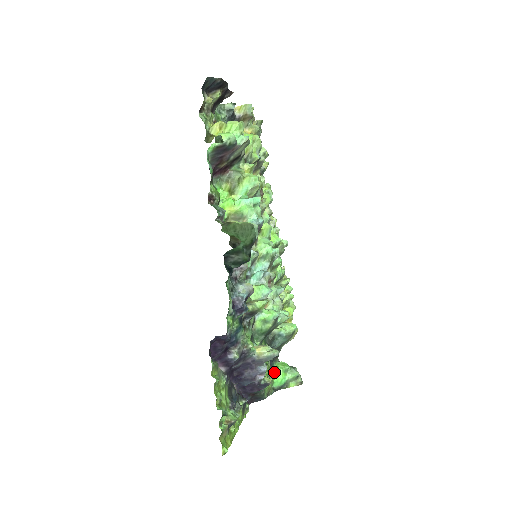
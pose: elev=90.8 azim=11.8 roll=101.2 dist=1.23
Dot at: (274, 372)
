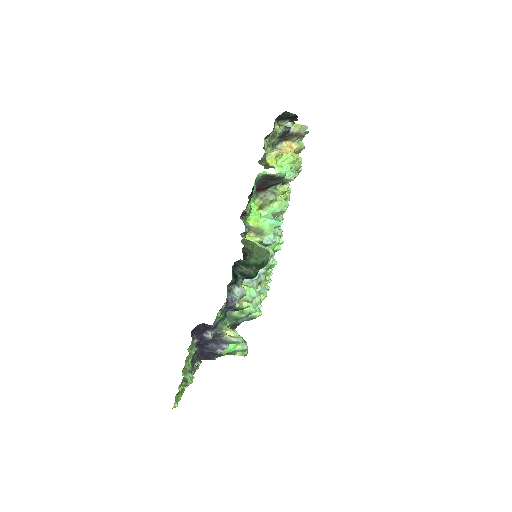
Dot at: occluded
